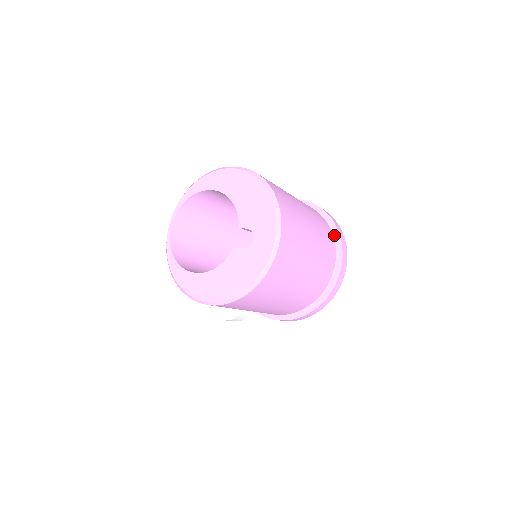
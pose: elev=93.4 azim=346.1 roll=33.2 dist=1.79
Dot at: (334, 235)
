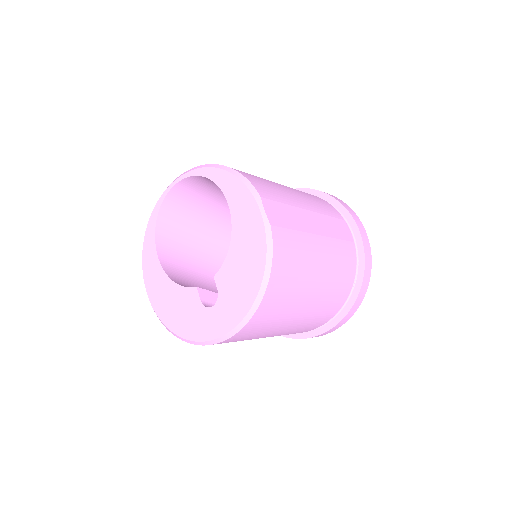
Dot at: (347, 302)
